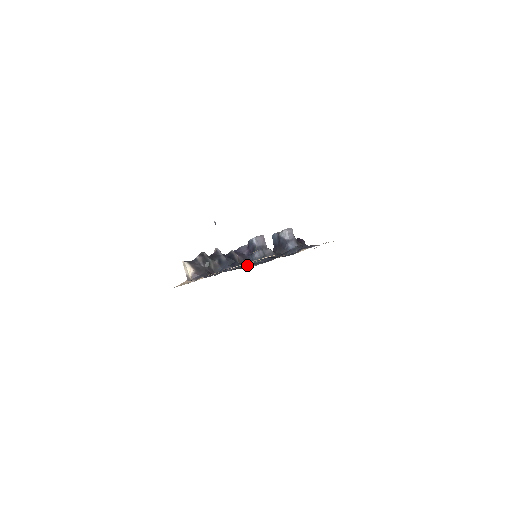
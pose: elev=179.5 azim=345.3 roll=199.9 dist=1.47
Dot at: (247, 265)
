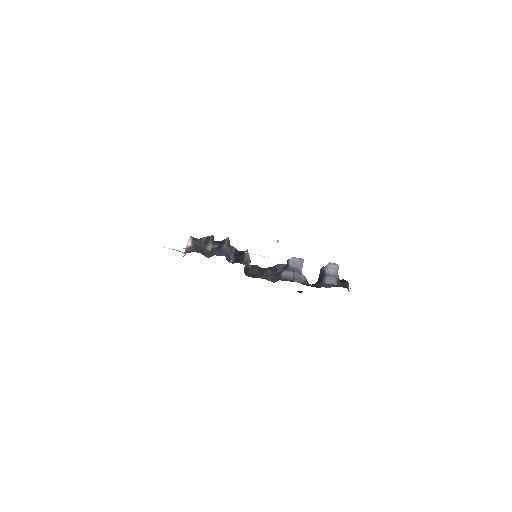
Dot at: occluded
